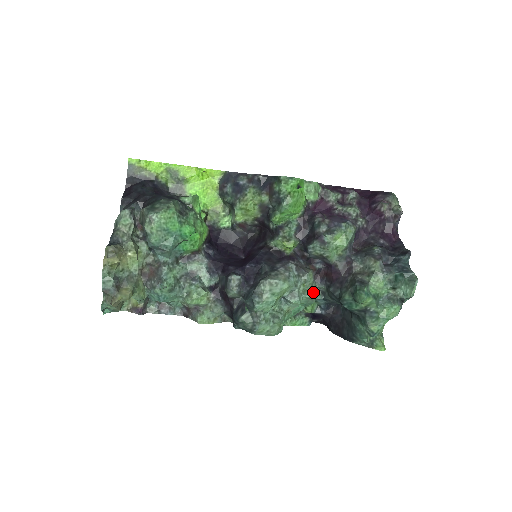
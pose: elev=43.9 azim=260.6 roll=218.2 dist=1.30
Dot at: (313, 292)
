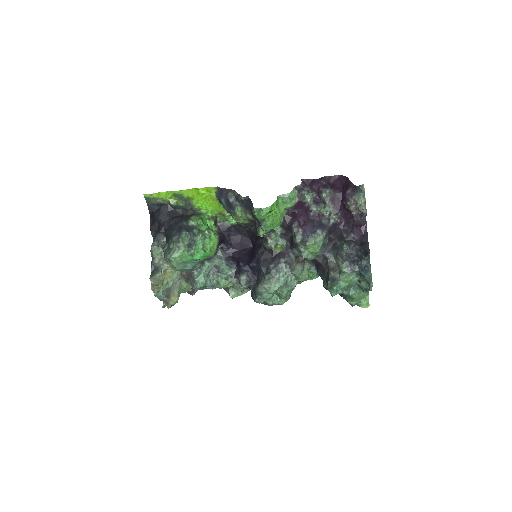
Dot at: (304, 276)
